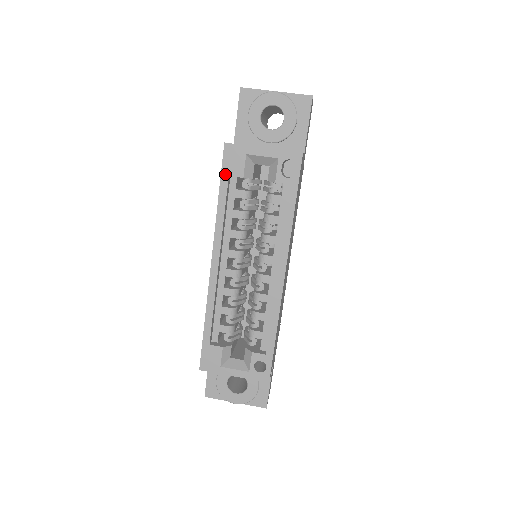
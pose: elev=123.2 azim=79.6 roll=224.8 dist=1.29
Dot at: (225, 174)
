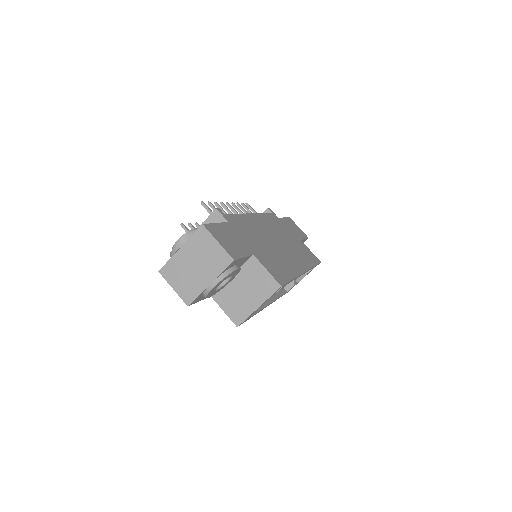
Dot at: occluded
